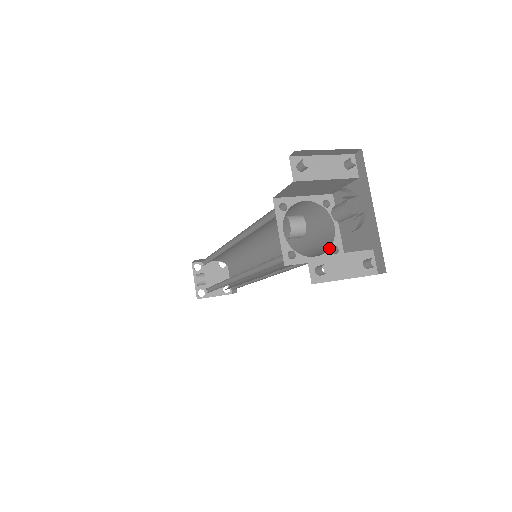
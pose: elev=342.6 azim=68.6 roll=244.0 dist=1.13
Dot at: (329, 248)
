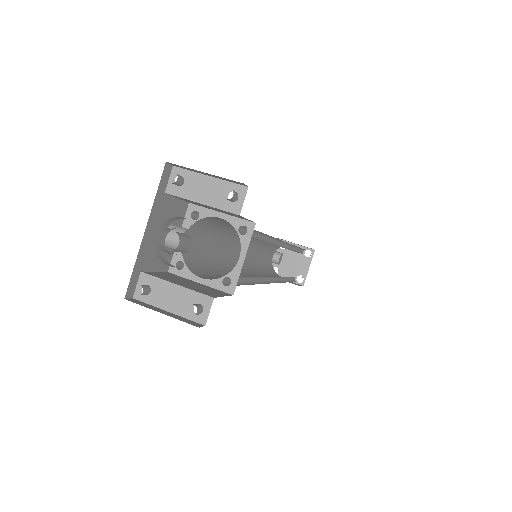
Dot at: (221, 277)
